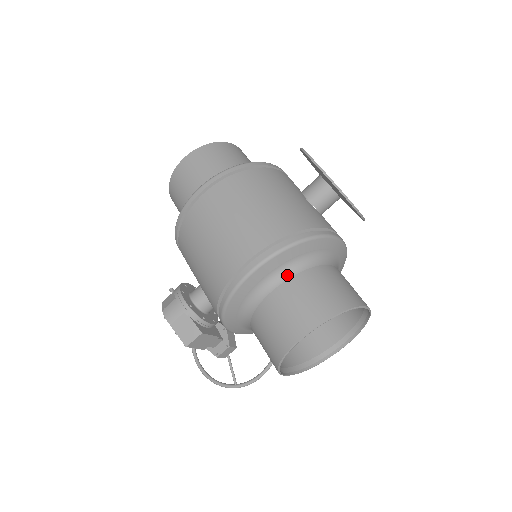
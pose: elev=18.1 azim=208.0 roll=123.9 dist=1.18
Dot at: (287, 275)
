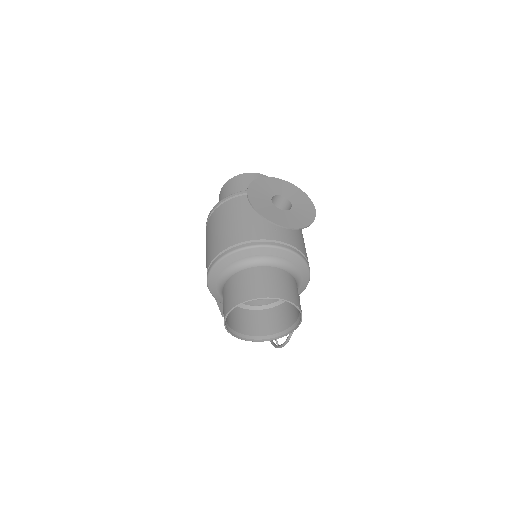
Dot at: (230, 275)
